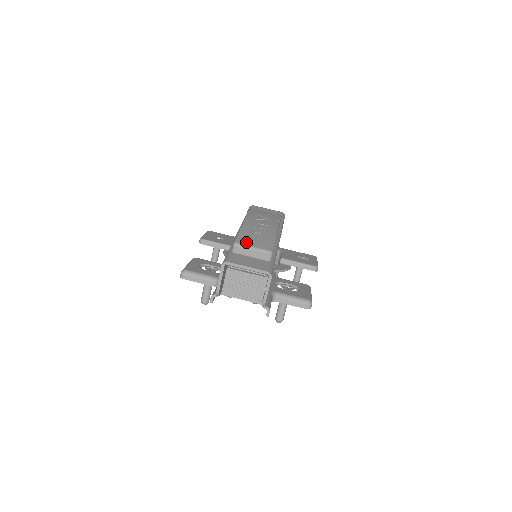
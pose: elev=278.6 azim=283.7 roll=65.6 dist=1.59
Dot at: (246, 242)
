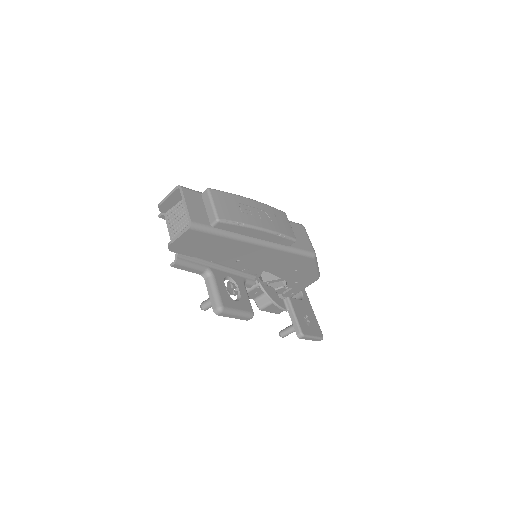
Dot at: (217, 197)
